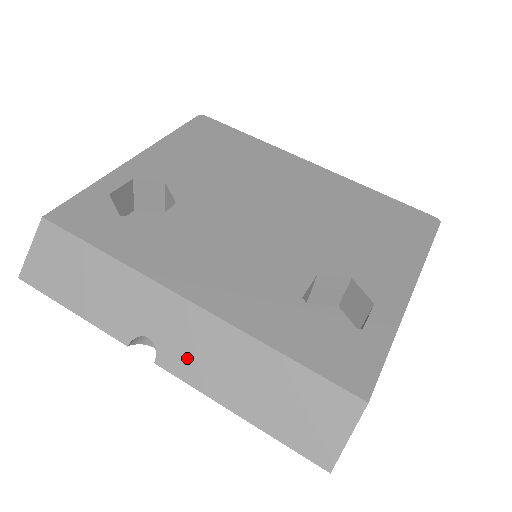
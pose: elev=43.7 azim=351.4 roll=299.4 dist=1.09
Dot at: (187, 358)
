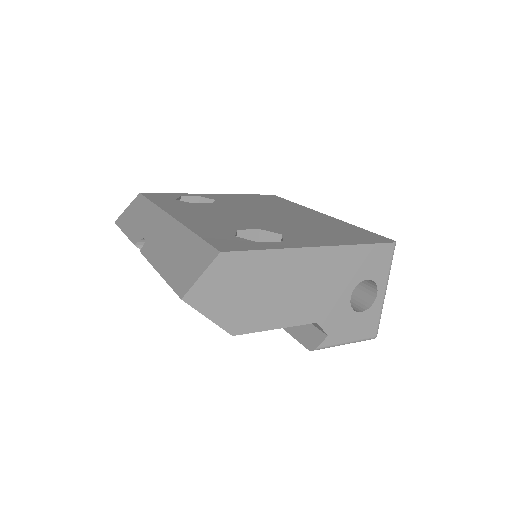
Dot at: (154, 245)
